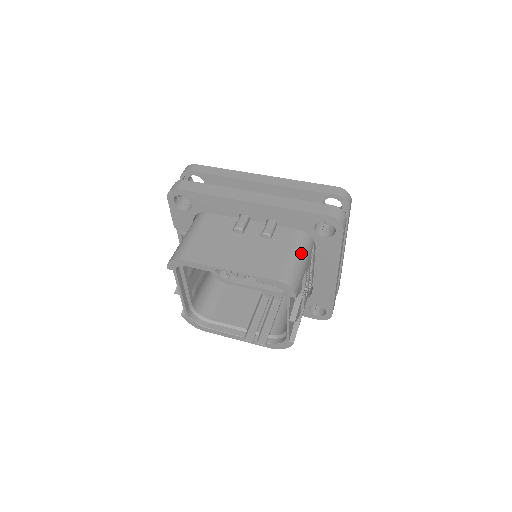
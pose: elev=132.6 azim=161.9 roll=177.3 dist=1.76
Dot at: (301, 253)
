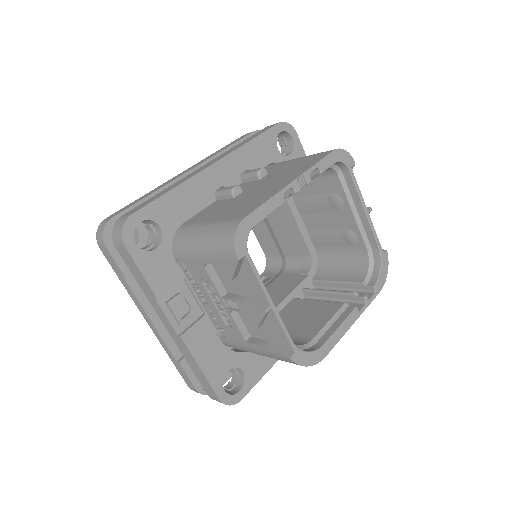
Dot at: occluded
